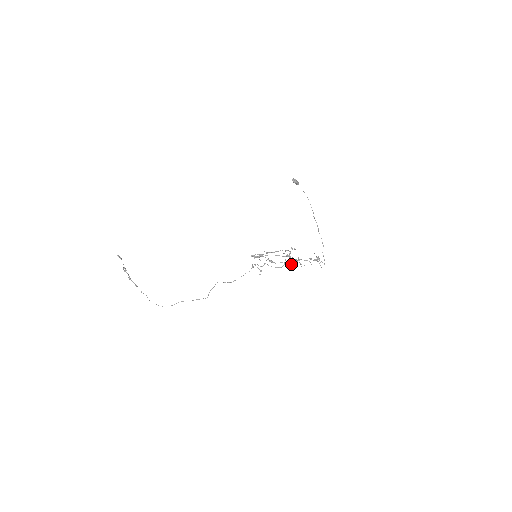
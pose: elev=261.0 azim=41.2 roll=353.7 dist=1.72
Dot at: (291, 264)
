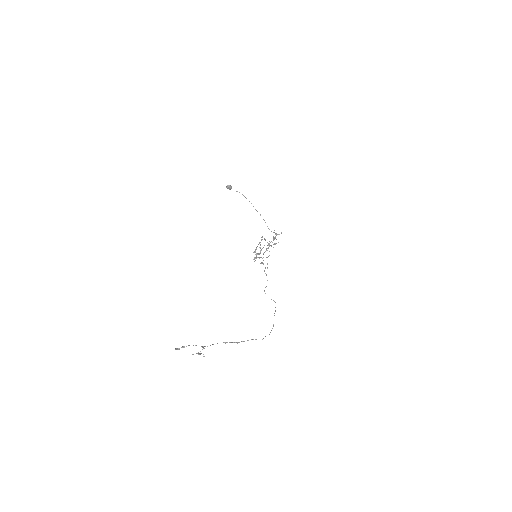
Dot at: occluded
